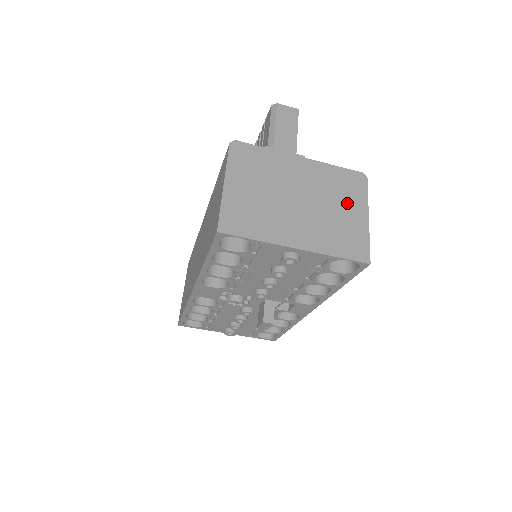
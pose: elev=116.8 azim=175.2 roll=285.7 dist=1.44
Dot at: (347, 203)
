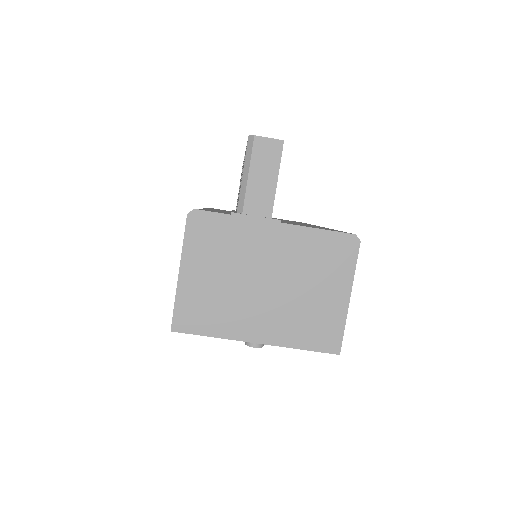
Dot at: (326, 281)
